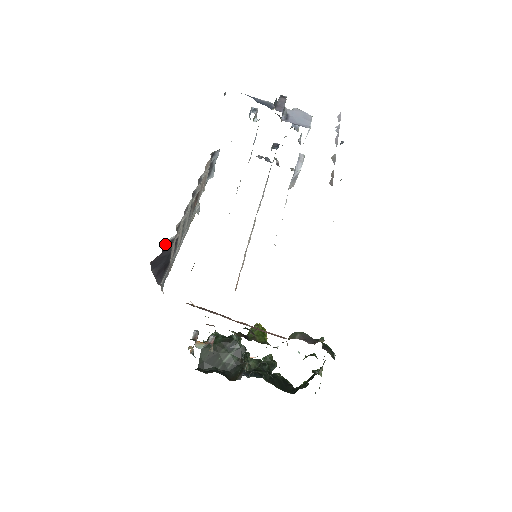
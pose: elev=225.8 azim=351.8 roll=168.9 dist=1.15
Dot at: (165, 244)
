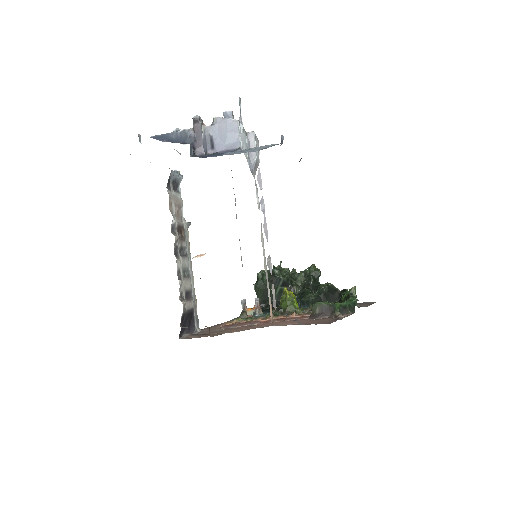
Dot at: occluded
